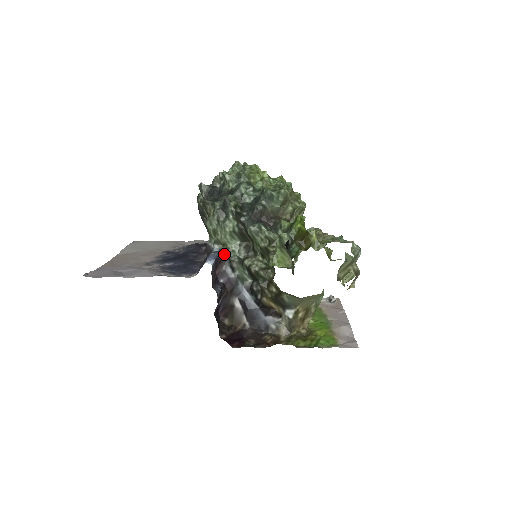
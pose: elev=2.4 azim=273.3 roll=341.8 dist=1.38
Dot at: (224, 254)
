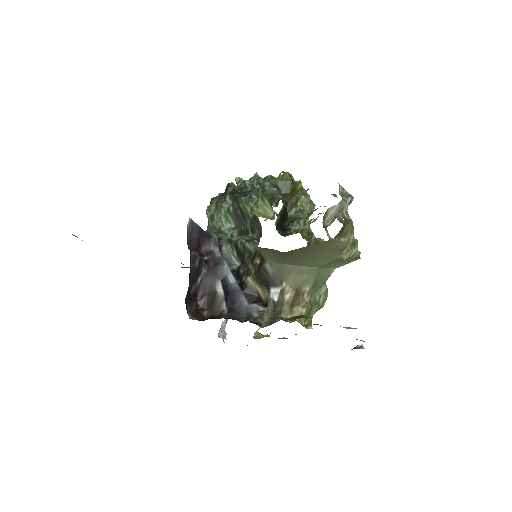
Dot at: (215, 234)
